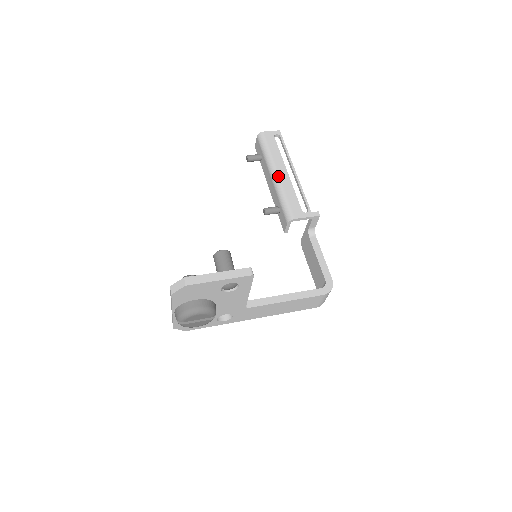
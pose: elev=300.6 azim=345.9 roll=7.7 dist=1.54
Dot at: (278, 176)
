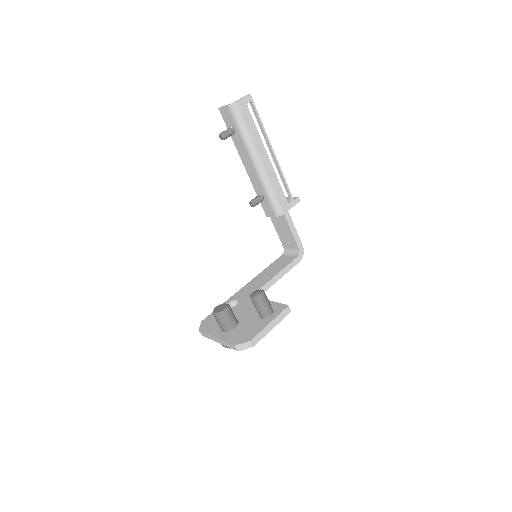
Dot at: (262, 166)
